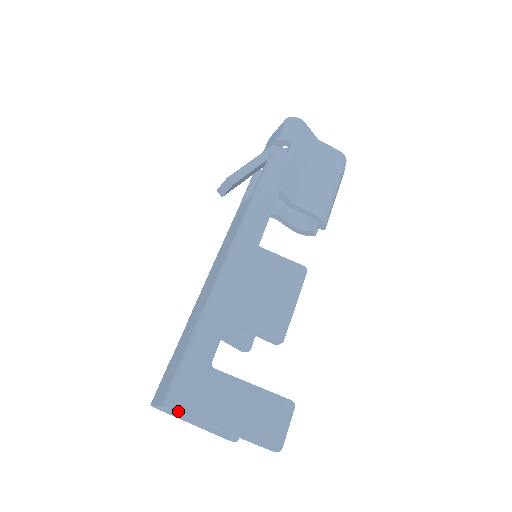
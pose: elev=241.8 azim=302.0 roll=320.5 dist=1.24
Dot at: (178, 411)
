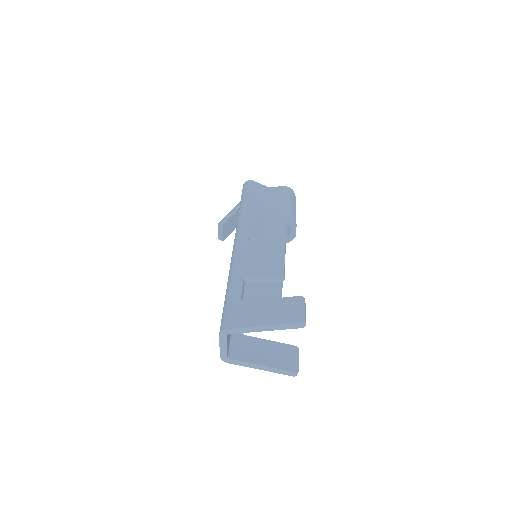
Dot at: (229, 328)
